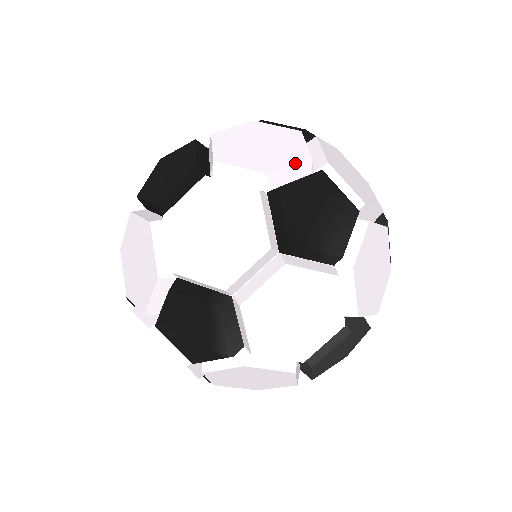
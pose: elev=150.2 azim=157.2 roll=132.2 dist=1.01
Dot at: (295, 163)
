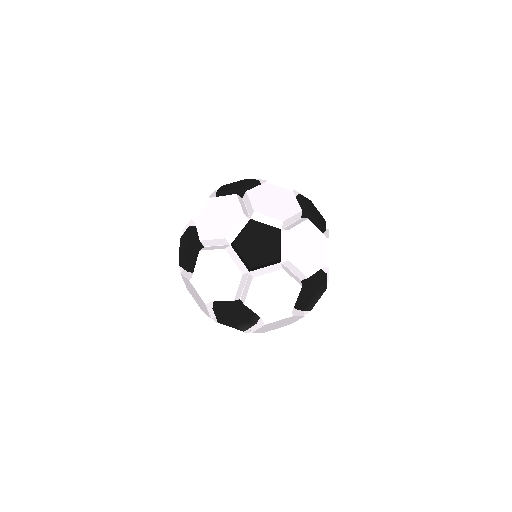
Dot at: occluded
